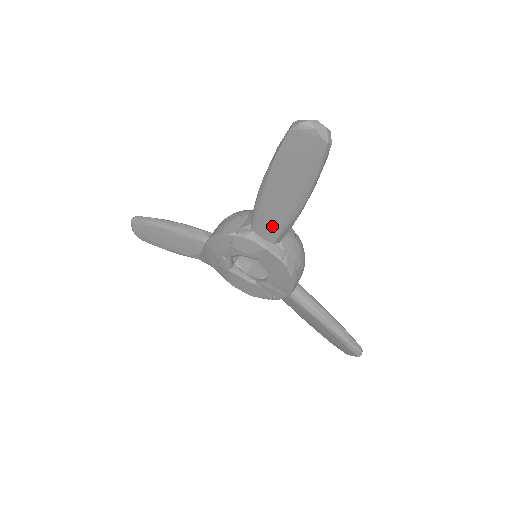
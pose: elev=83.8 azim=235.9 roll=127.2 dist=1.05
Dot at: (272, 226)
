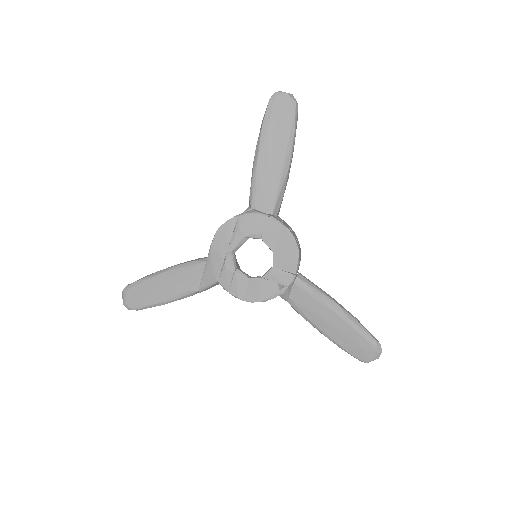
Dot at: (269, 193)
